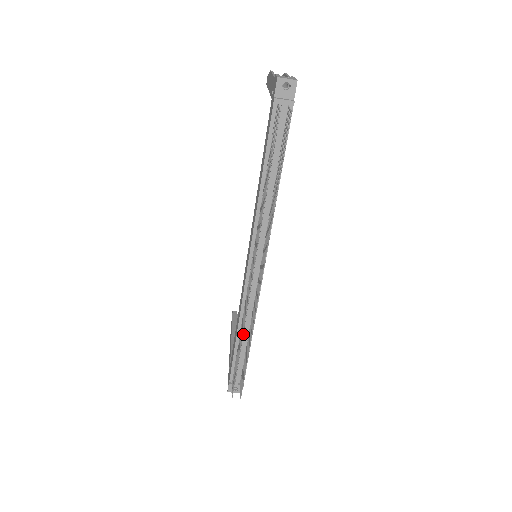
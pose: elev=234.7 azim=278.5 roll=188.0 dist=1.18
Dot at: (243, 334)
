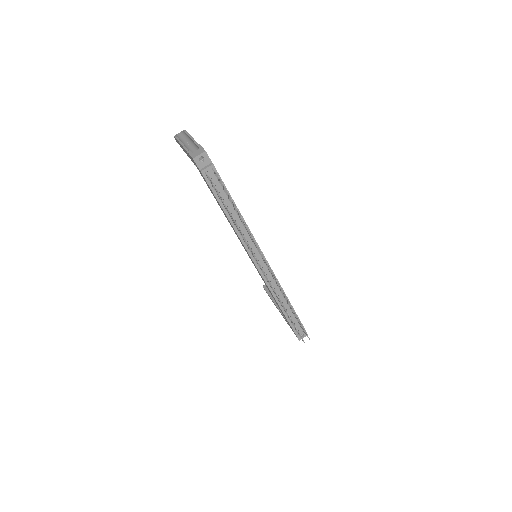
Dot at: (283, 304)
